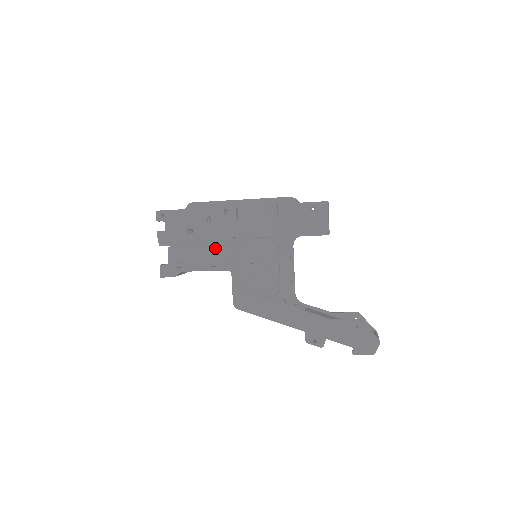
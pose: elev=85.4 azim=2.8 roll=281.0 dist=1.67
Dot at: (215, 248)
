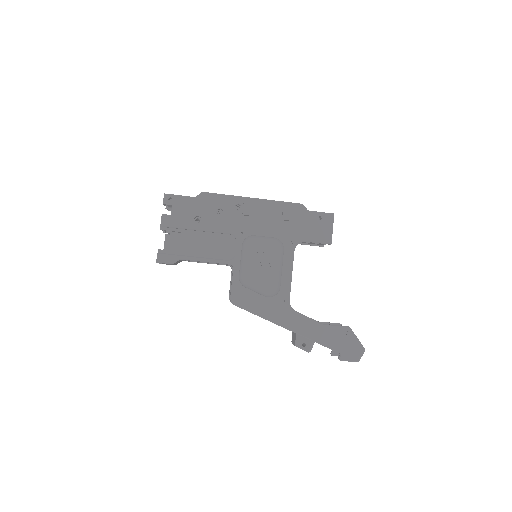
Dot at: (220, 241)
